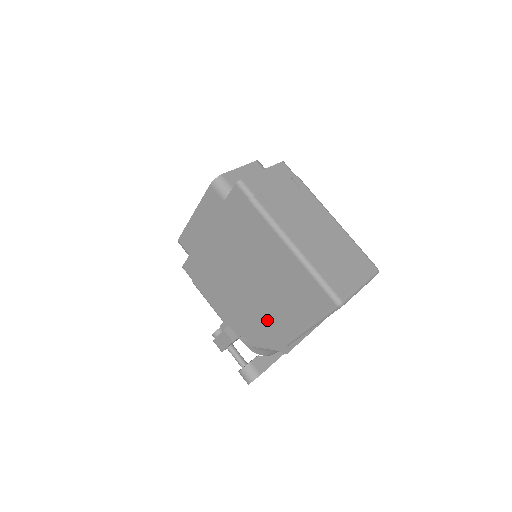
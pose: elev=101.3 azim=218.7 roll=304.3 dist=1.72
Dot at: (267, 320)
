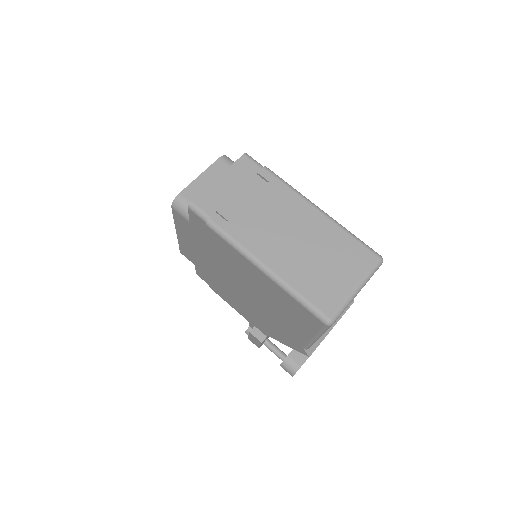
Dot at: (279, 327)
